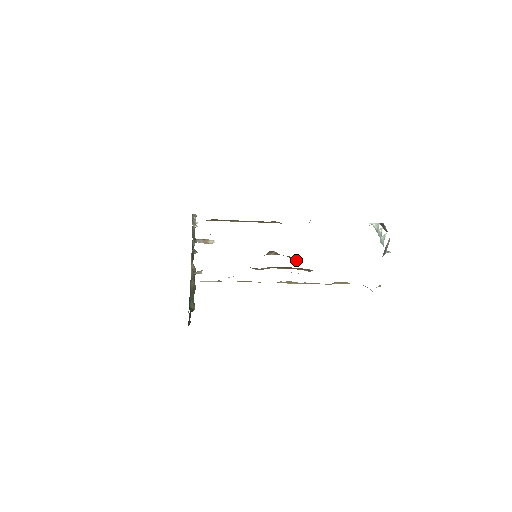
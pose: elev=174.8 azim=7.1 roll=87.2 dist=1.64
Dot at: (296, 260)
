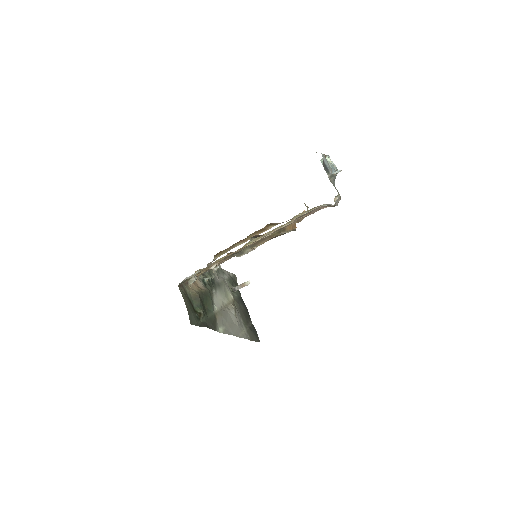
Dot at: occluded
